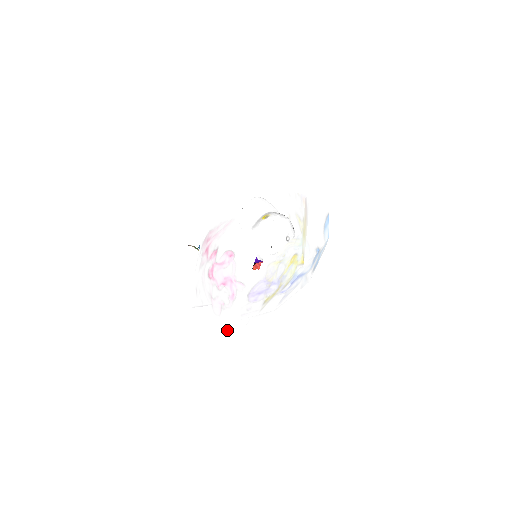
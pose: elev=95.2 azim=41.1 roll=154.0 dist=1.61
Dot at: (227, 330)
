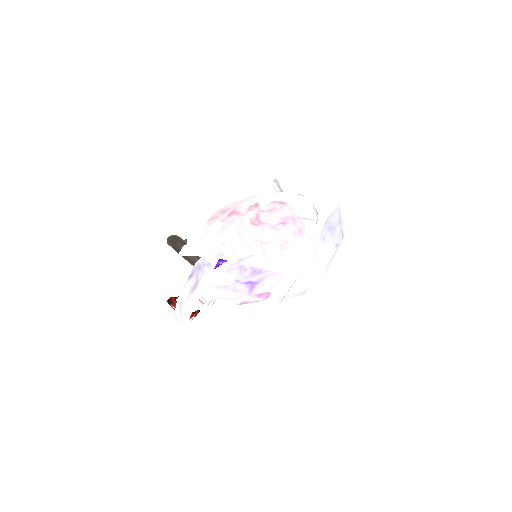
Dot at: (292, 273)
